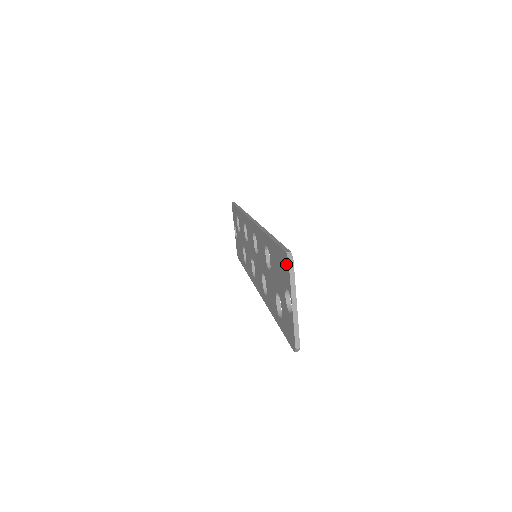
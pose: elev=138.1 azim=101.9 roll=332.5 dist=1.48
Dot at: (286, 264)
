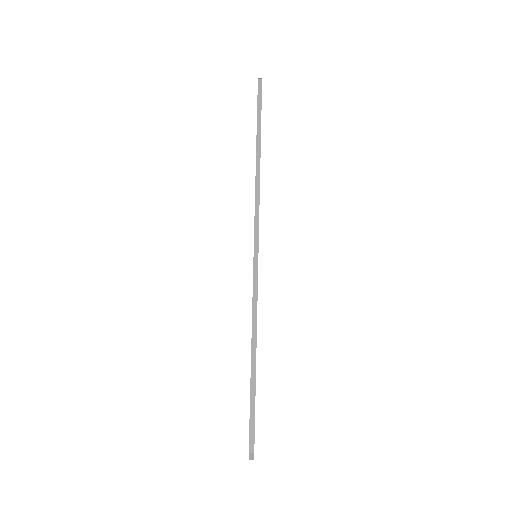
Dot at: occluded
